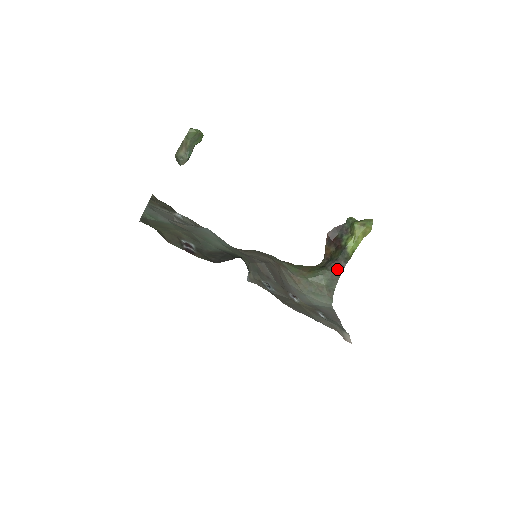
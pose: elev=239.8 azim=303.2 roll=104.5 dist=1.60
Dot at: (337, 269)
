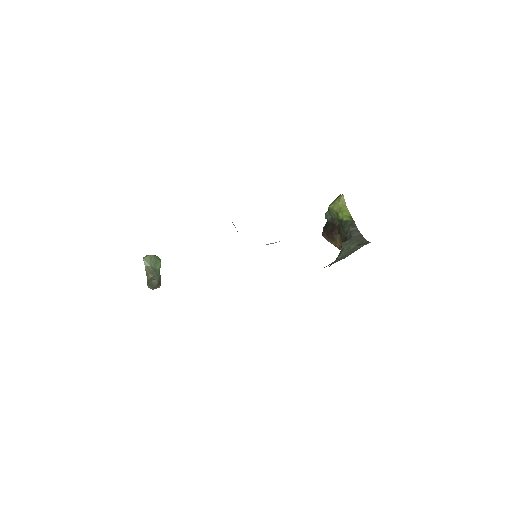
Dot at: (353, 235)
